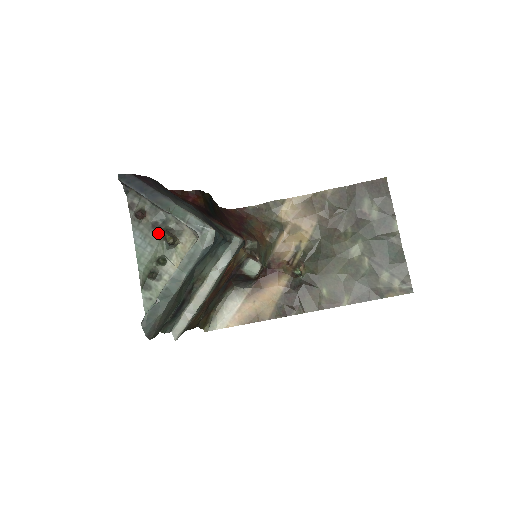
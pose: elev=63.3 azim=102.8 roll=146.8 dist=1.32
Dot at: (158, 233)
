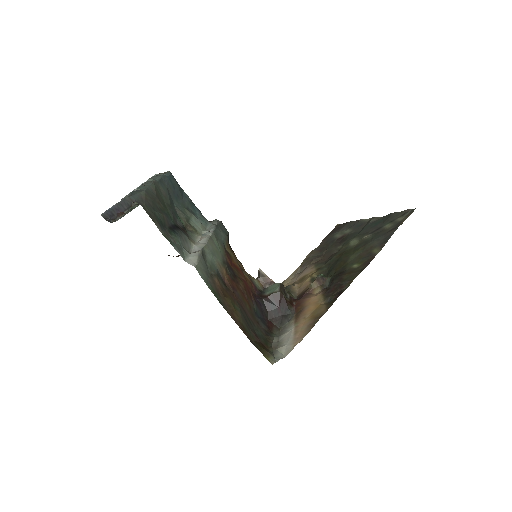
Dot at: occluded
